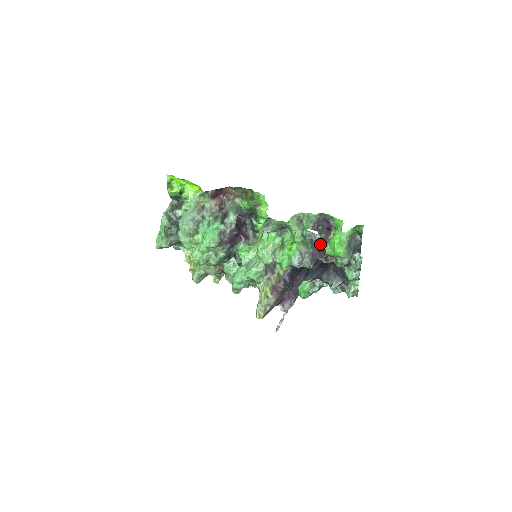
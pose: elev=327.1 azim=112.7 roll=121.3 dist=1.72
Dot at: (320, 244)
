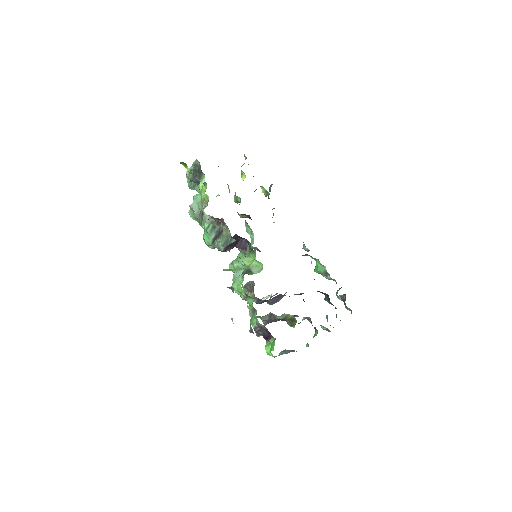
Dot at: occluded
